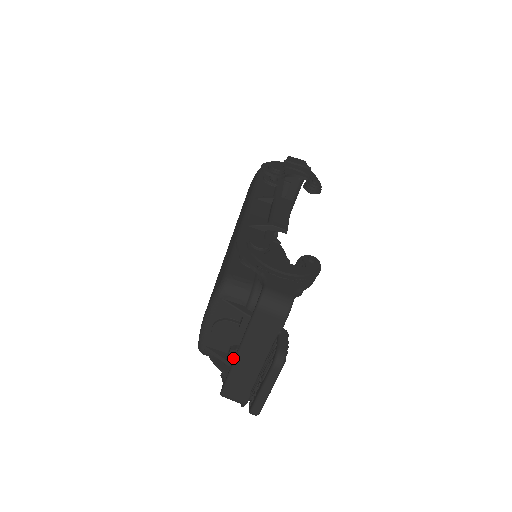
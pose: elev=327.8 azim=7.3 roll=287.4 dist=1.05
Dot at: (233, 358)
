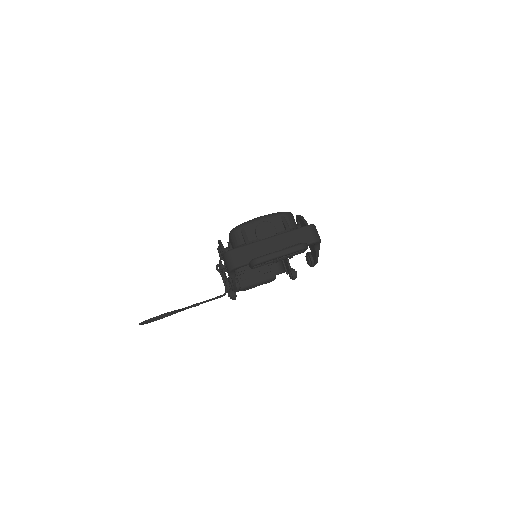
Dot at: occluded
